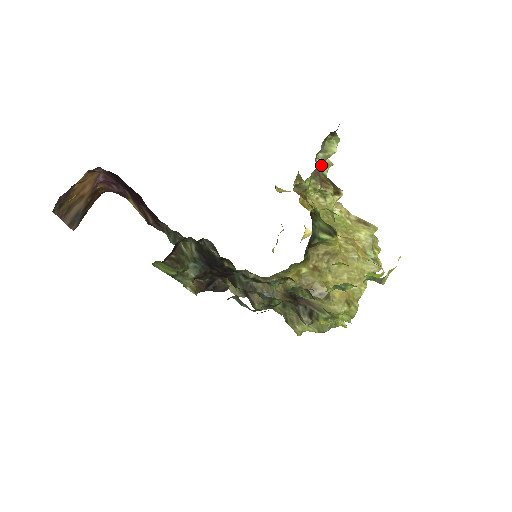
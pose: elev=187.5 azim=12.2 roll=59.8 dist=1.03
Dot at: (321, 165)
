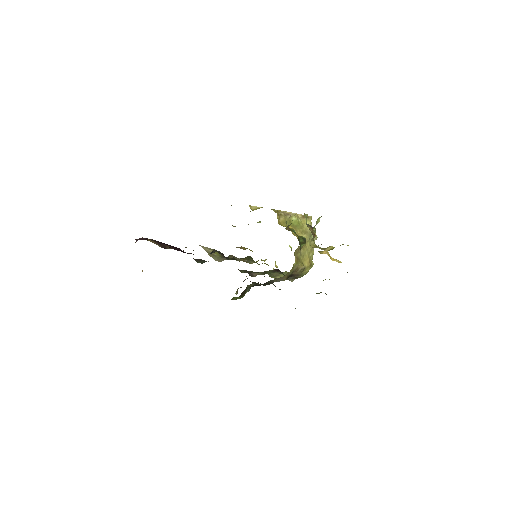
Dot at: occluded
